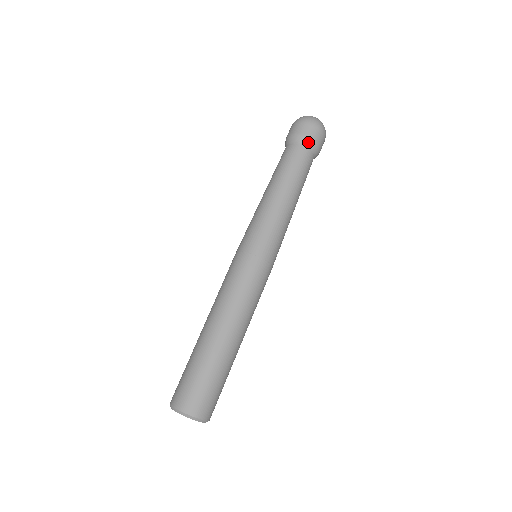
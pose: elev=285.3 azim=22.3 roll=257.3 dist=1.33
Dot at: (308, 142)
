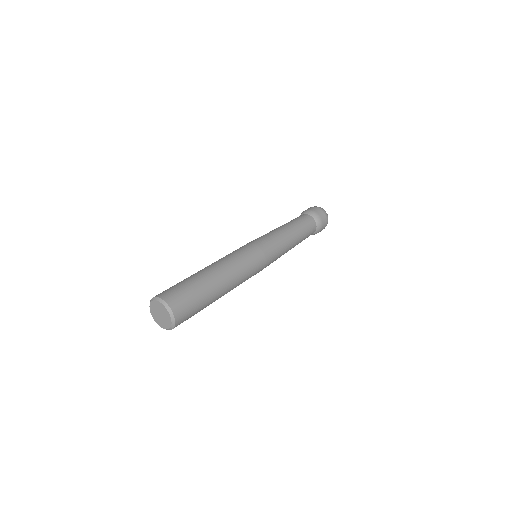
Dot at: (319, 223)
